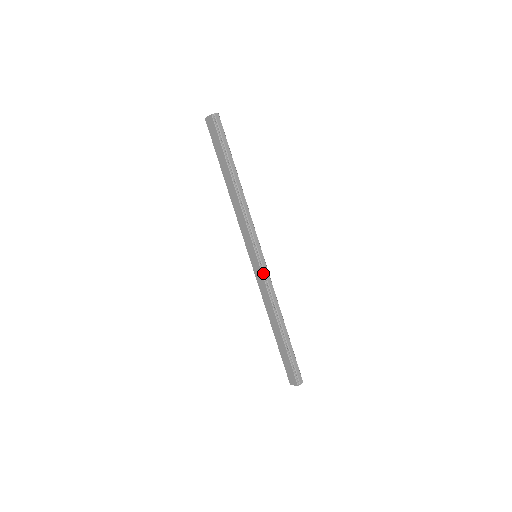
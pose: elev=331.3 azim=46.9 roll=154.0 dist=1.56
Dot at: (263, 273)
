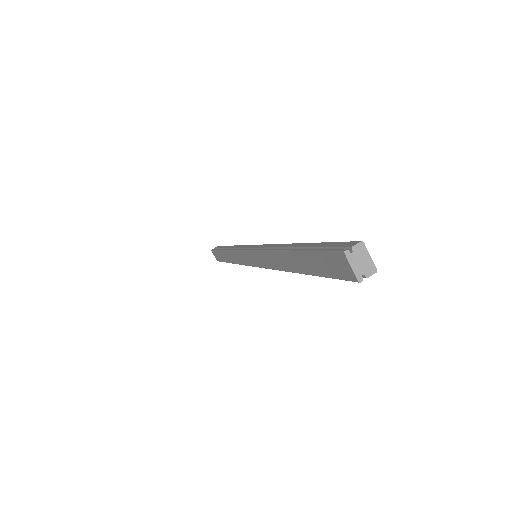
Dot at: occluded
